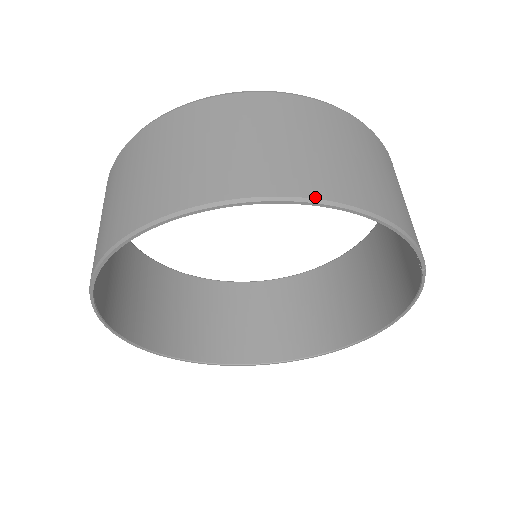
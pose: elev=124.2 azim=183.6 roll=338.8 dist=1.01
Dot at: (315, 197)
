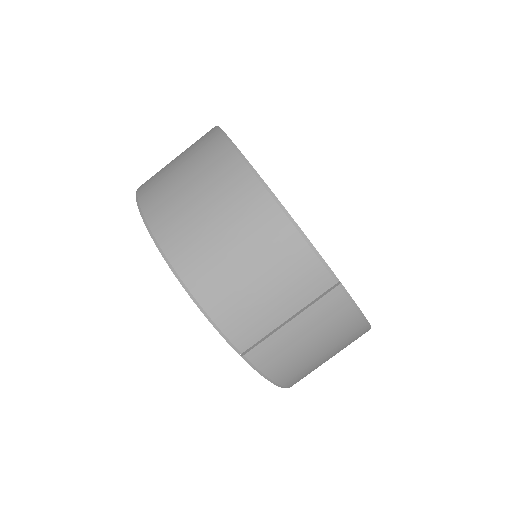
Dot at: (155, 235)
